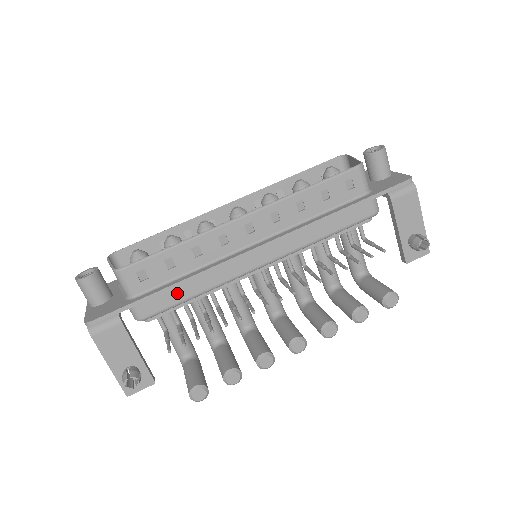
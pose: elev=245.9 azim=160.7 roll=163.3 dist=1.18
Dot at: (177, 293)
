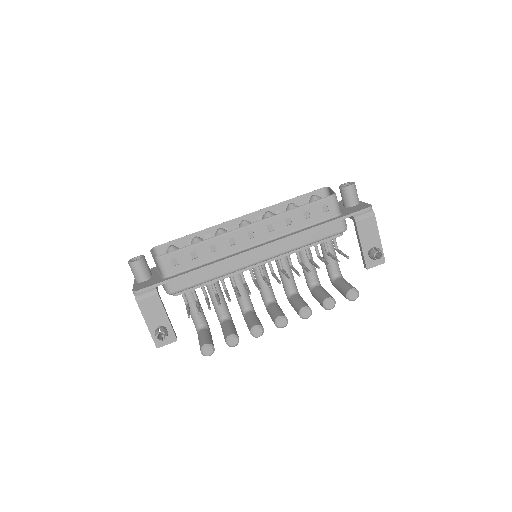
Dot at: (197, 276)
